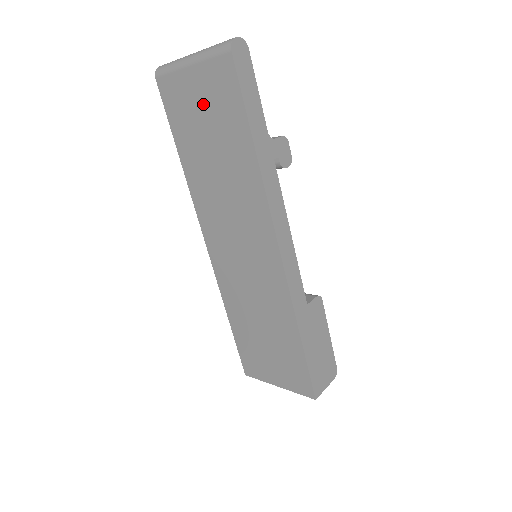
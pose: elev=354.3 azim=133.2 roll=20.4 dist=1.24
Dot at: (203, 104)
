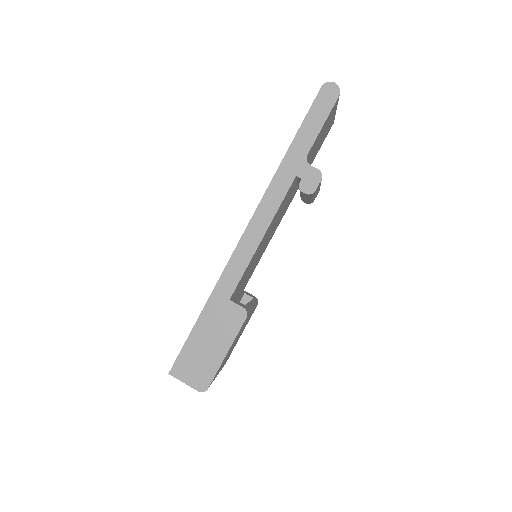
Dot at: occluded
